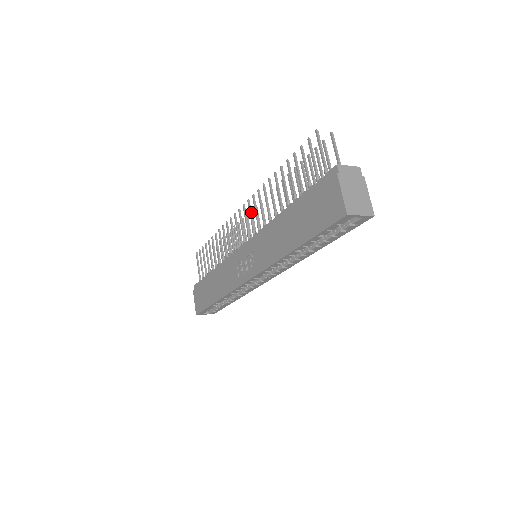
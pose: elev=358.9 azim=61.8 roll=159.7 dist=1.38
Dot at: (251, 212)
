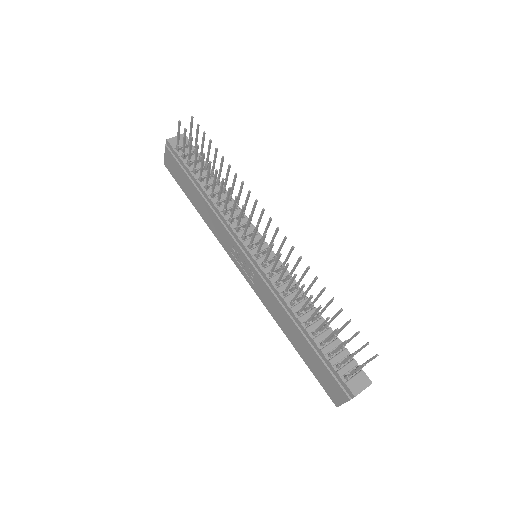
Dot at: occluded
